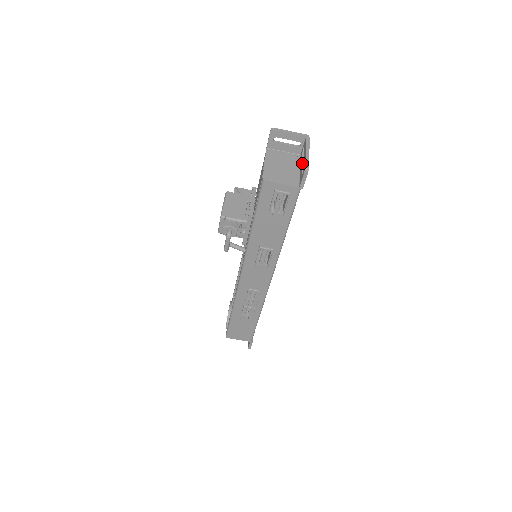
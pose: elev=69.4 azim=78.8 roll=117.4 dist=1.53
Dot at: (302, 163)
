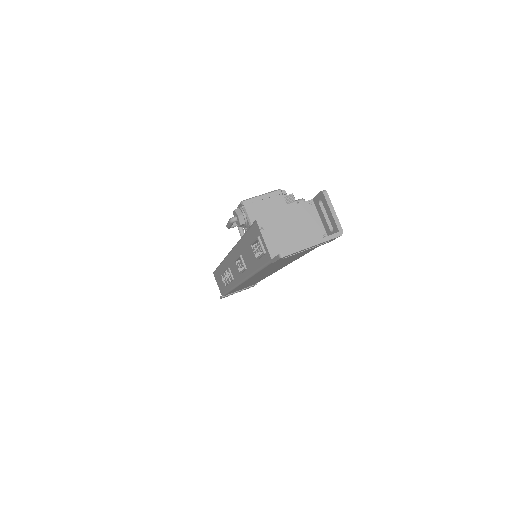
Dot at: occluded
